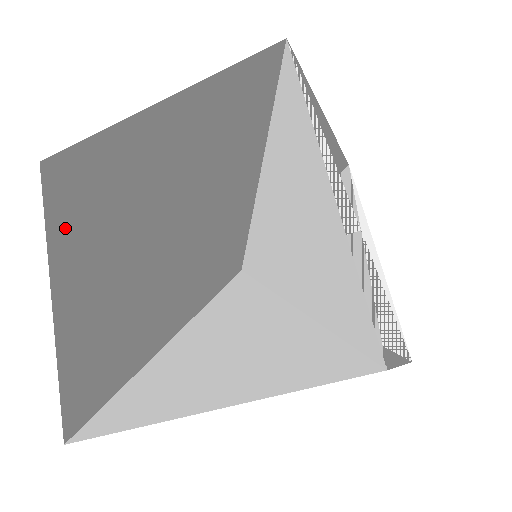
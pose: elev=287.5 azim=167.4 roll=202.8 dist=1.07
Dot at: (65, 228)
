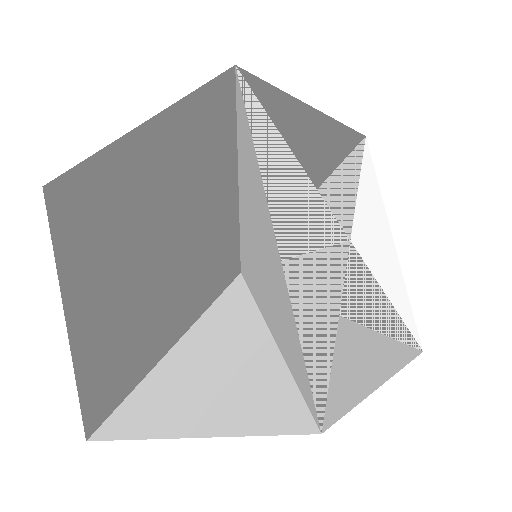
Dot at: (71, 250)
